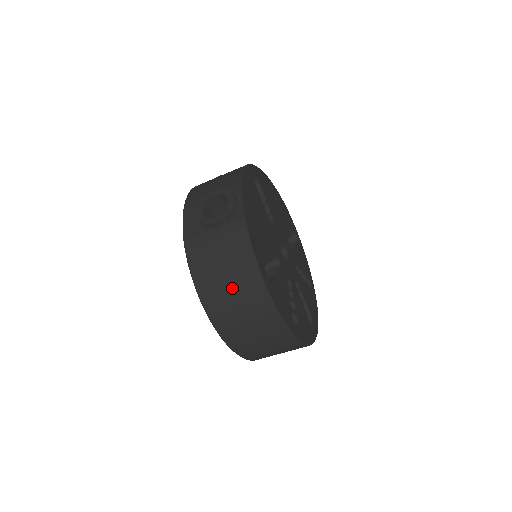
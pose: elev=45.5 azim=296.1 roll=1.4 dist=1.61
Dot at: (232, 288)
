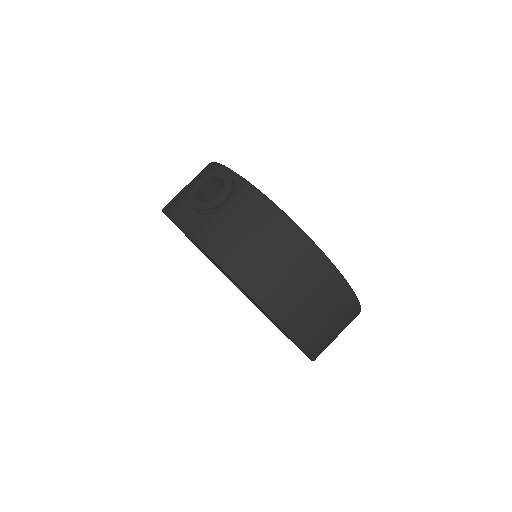
Dot at: (273, 256)
